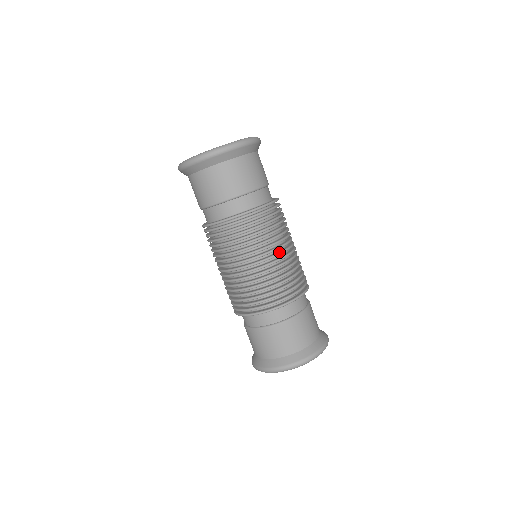
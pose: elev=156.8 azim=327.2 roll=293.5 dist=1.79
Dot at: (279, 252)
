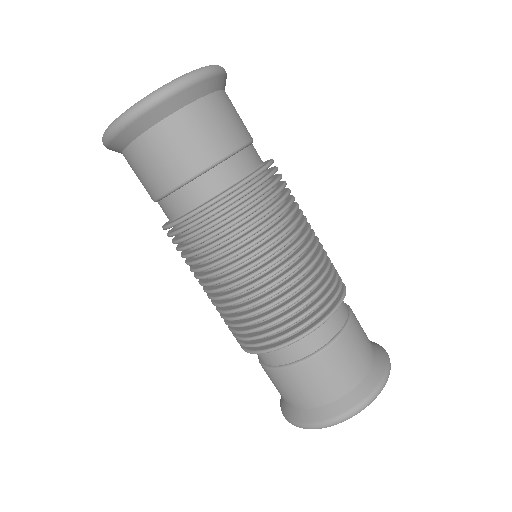
Dot at: (307, 230)
